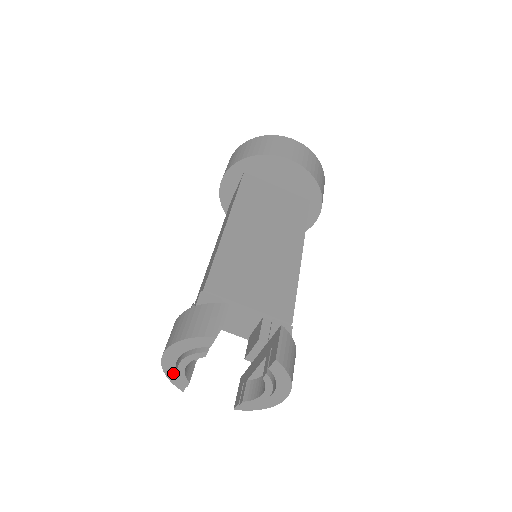
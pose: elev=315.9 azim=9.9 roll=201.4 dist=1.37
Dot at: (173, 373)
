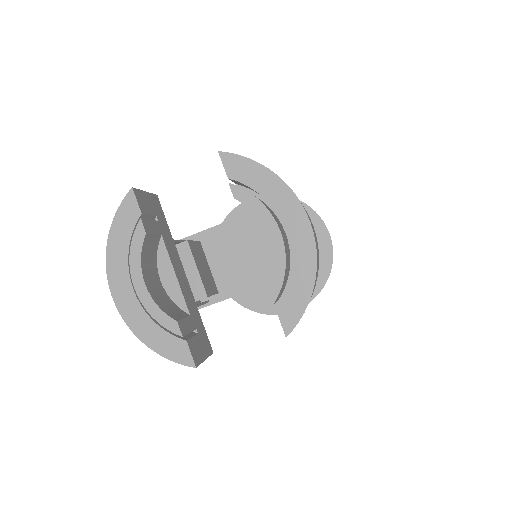
Dot at: (151, 330)
